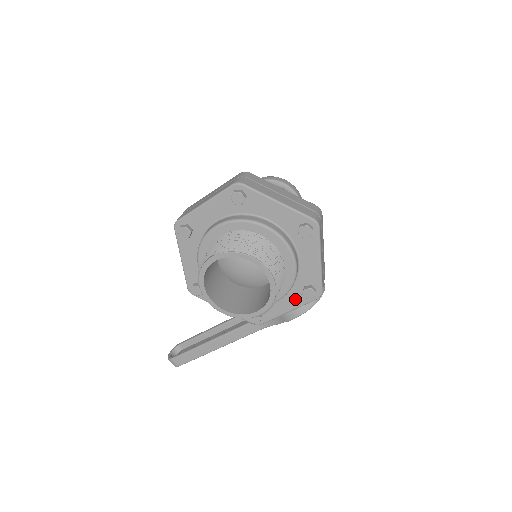
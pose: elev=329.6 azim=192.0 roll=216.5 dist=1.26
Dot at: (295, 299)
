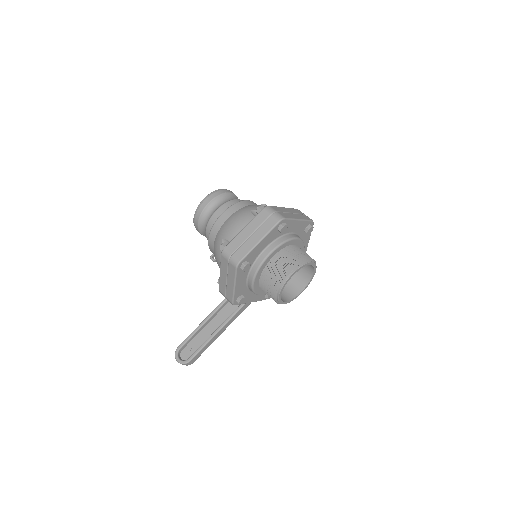
Dot at: occluded
